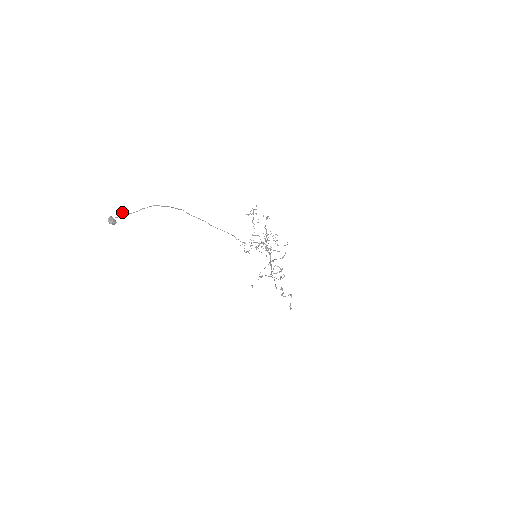
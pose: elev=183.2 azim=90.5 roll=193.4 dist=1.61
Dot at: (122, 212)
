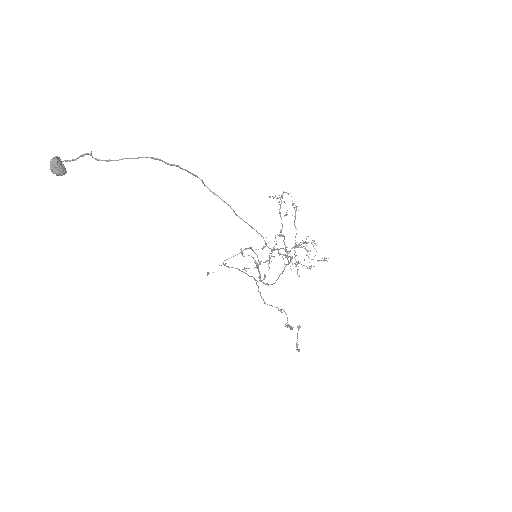
Dot at: (83, 154)
